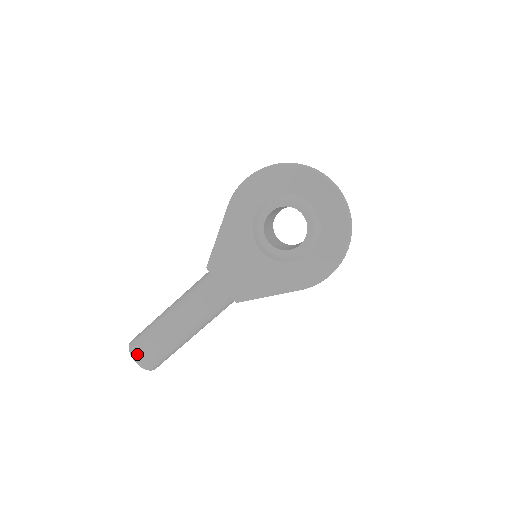
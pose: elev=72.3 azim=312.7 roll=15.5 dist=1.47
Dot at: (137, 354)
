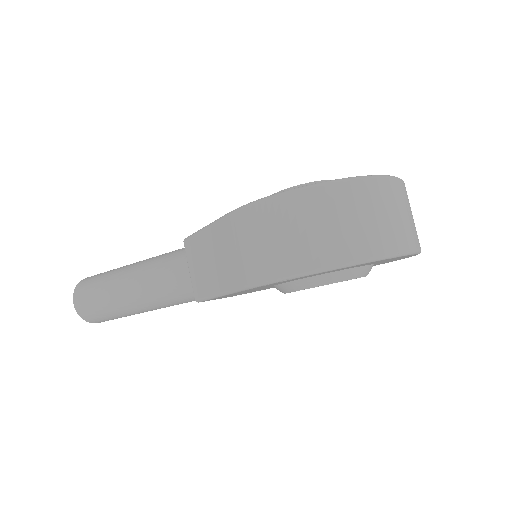
Dot at: (98, 322)
